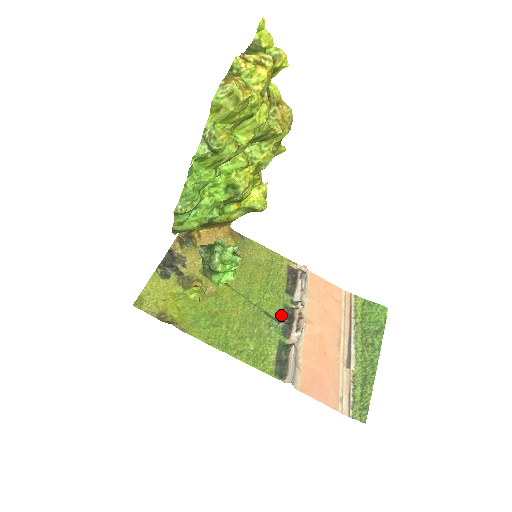
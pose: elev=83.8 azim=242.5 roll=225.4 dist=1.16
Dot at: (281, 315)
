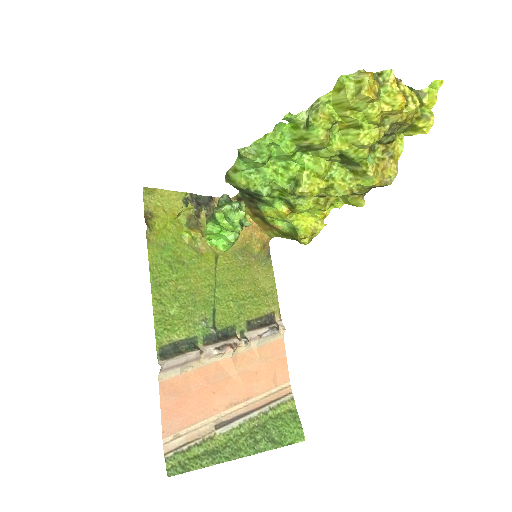
Dot at: (222, 327)
